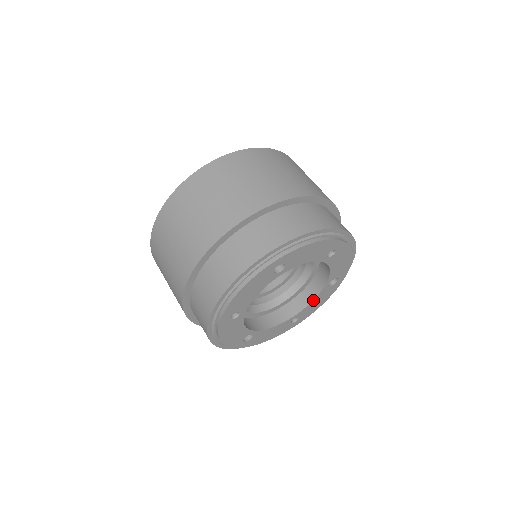
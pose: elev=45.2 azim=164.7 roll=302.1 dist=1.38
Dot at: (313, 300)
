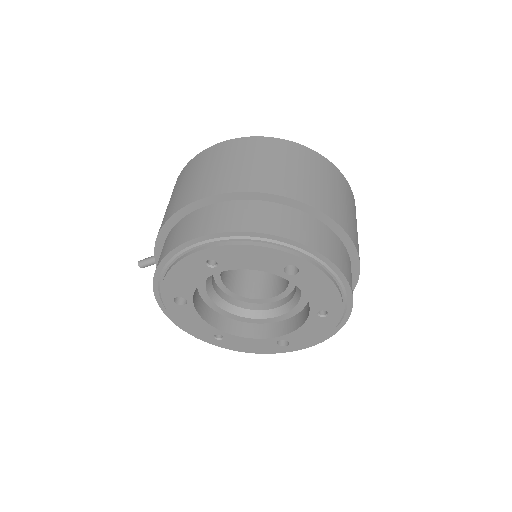
Dot at: (252, 338)
